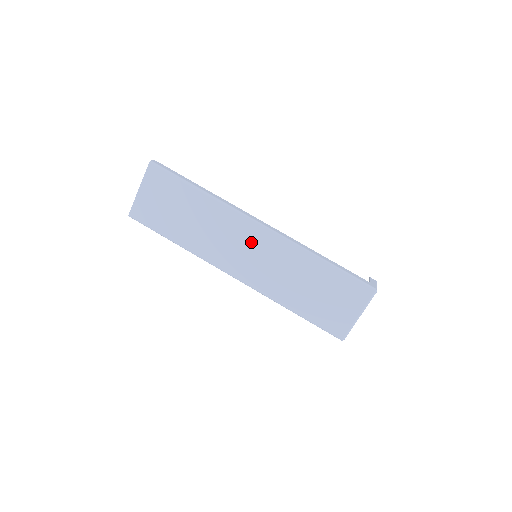
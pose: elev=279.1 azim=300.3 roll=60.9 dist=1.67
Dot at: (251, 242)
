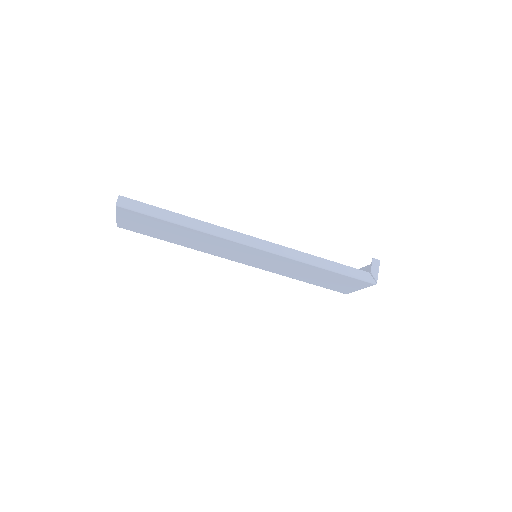
Dot at: (248, 253)
